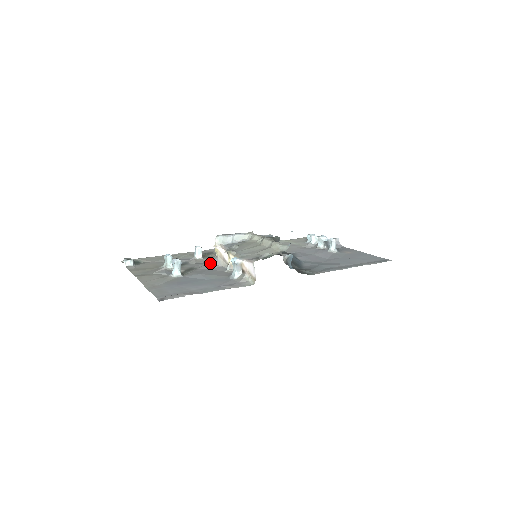
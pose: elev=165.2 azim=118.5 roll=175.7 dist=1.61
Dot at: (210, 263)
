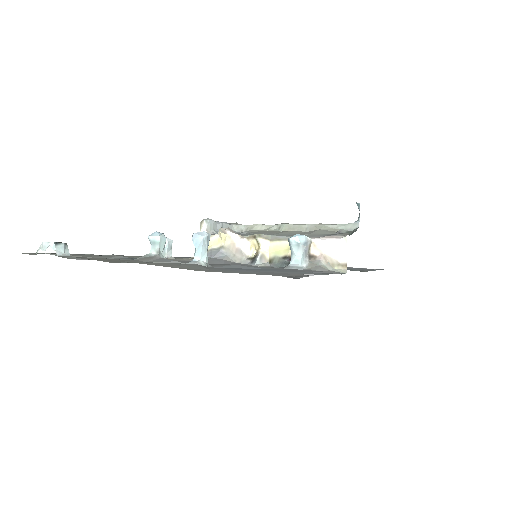
Dot at: (212, 258)
